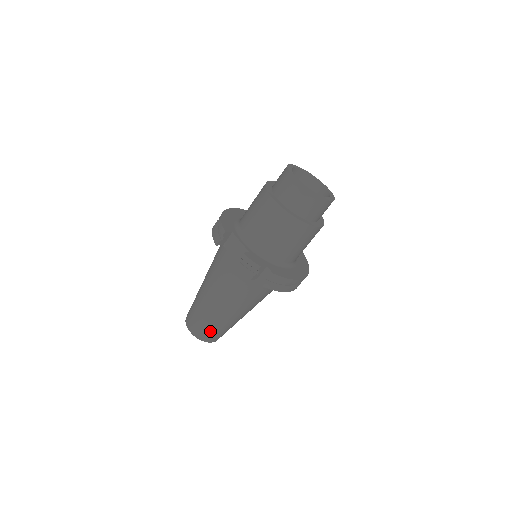
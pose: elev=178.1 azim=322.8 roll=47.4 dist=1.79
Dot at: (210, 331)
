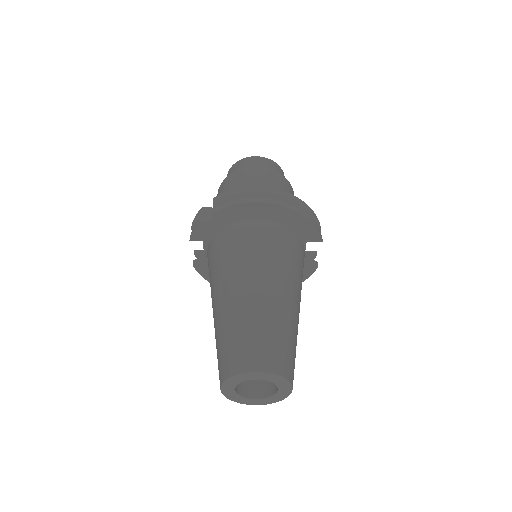
Dot at: (230, 347)
